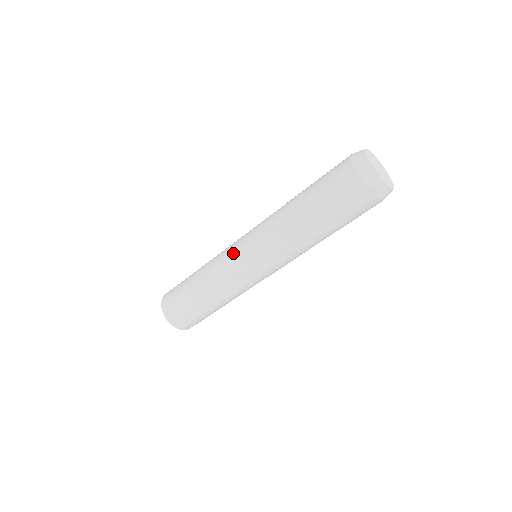
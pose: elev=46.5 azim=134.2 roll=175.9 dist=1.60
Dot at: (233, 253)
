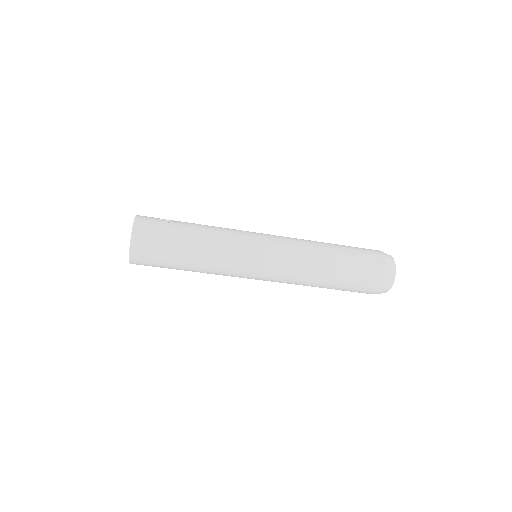
Dot at: (249, 270)
